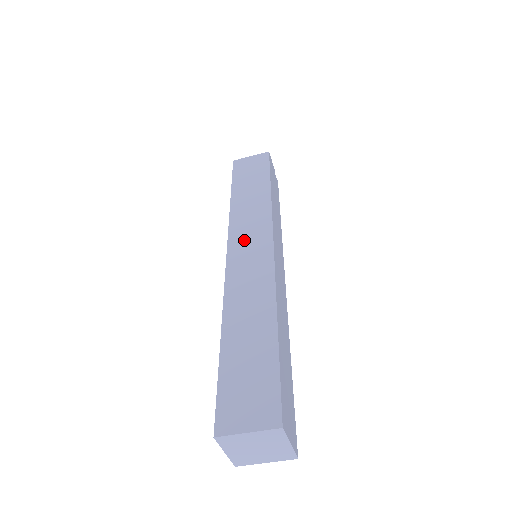
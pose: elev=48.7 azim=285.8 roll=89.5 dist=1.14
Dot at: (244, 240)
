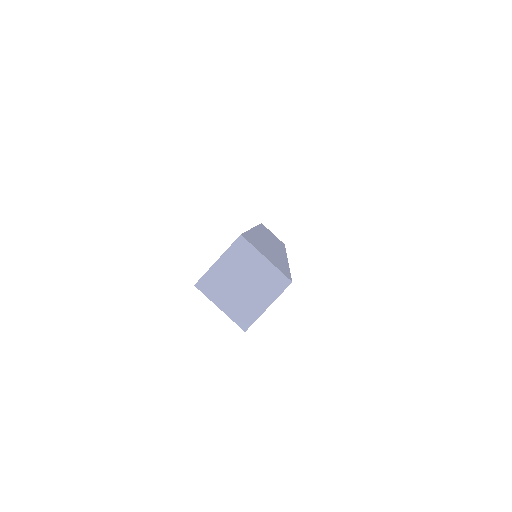
Dot at: (268, 237)
